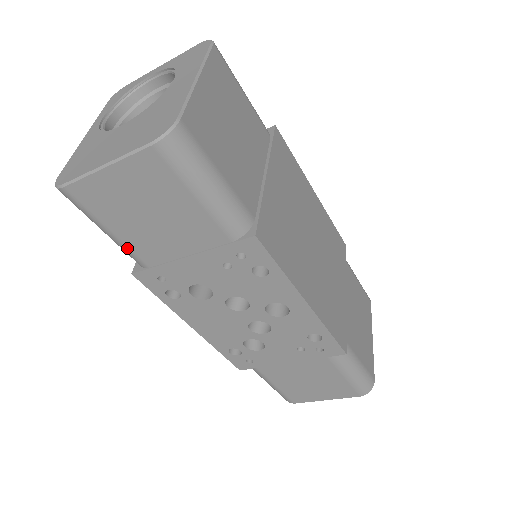
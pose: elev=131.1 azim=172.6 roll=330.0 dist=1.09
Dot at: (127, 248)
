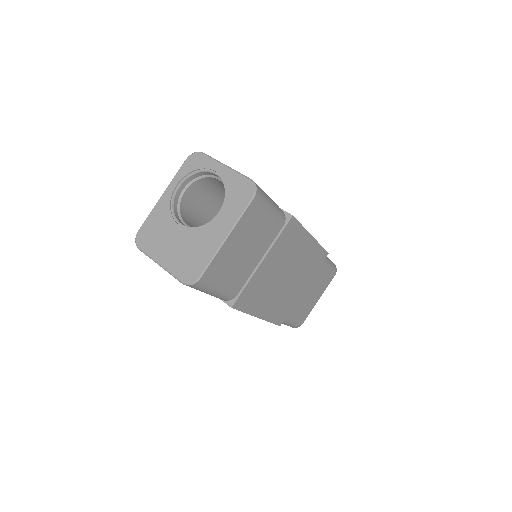
Dot at: occluded
